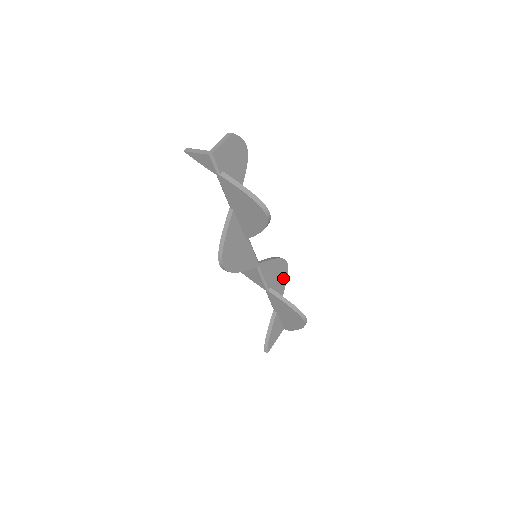
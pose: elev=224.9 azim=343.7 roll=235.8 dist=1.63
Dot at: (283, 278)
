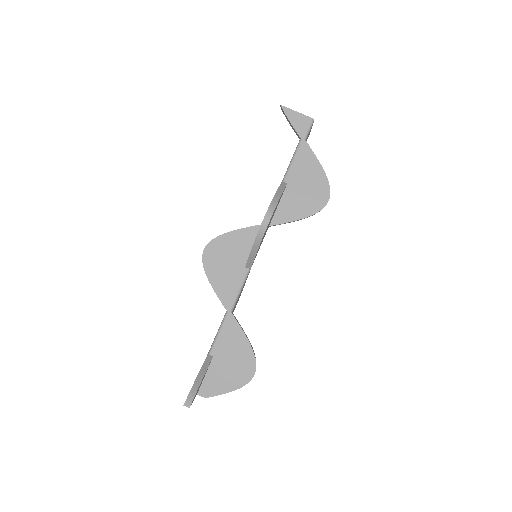
Dot at: occluded
